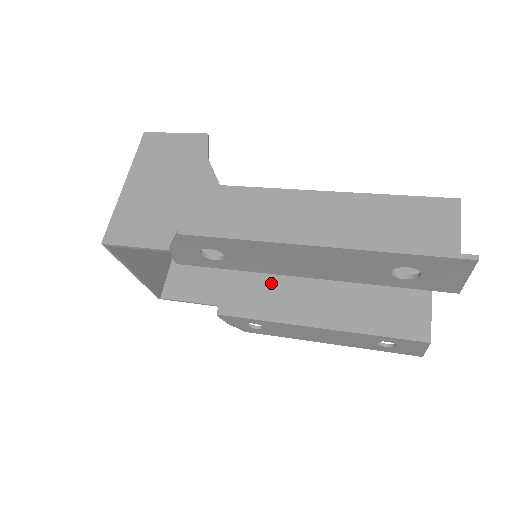
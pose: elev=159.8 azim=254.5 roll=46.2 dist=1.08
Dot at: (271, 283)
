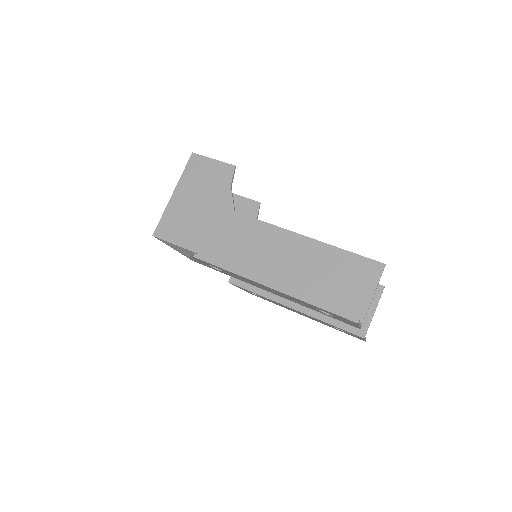
Dot at: occluded
